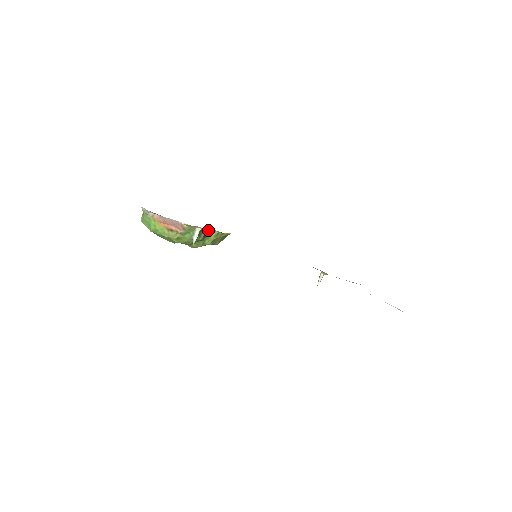
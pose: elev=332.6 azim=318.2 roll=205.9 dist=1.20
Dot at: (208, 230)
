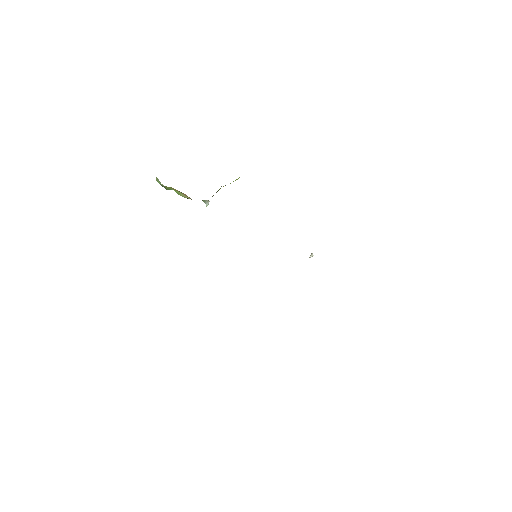
Dot at: occluded
